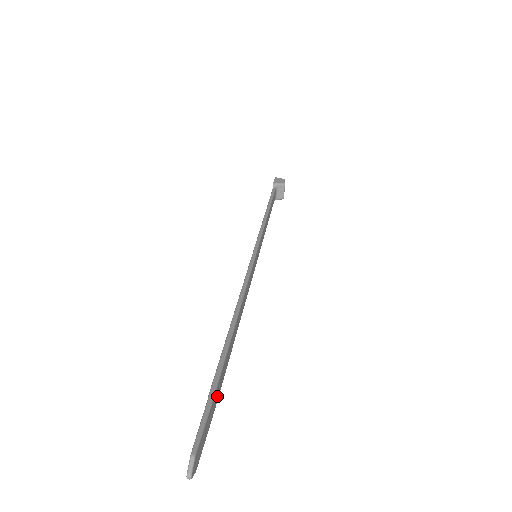
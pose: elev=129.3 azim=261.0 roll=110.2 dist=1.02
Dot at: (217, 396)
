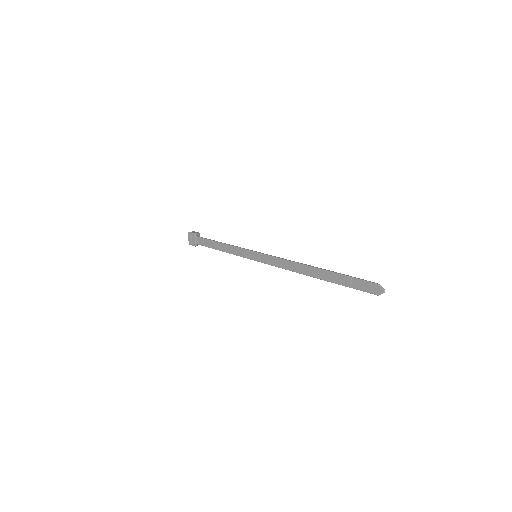
Dot at: (346, 282)
